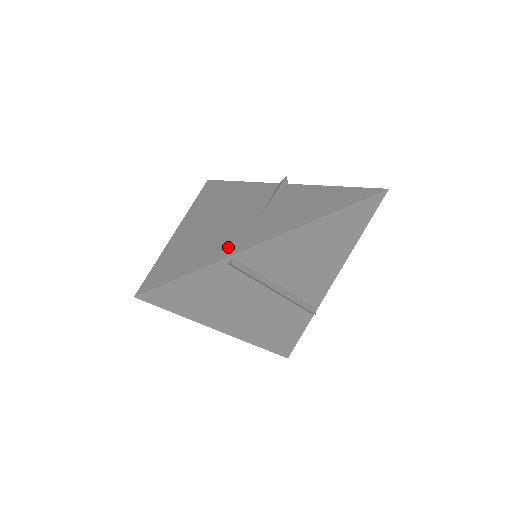
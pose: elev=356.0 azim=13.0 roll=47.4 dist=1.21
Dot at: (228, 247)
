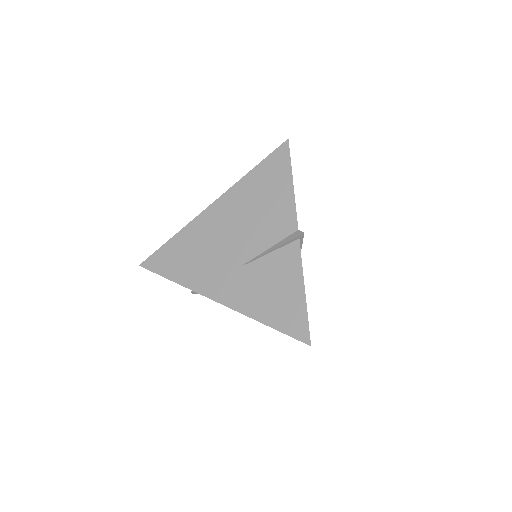
Dot at: (199, 279)
